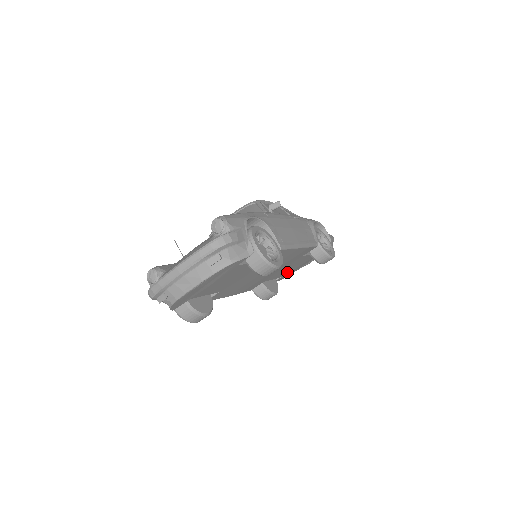
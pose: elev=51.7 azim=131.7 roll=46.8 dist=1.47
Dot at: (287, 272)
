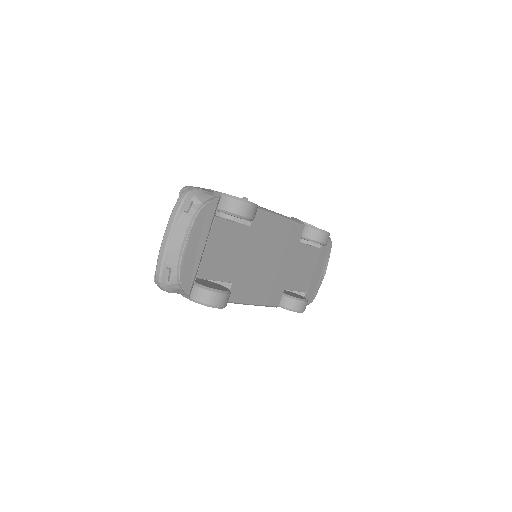
Dot at: (306, 282)
